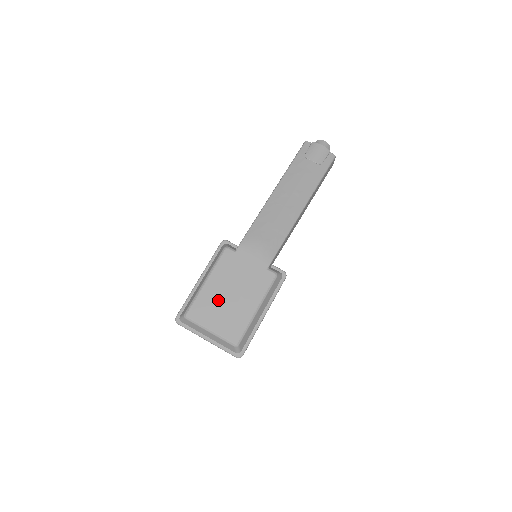
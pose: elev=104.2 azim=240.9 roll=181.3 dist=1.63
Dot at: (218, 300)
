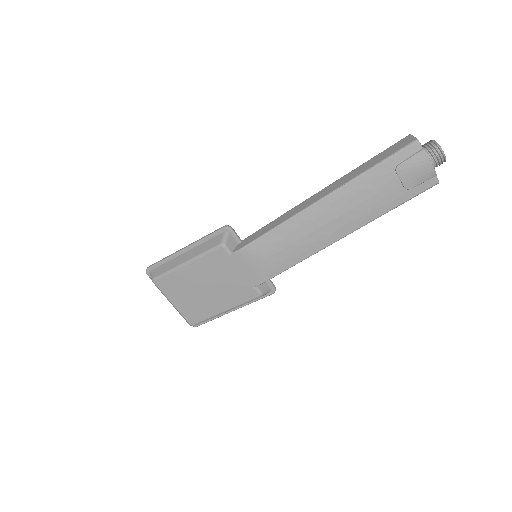
Dot at: (191, 286)
